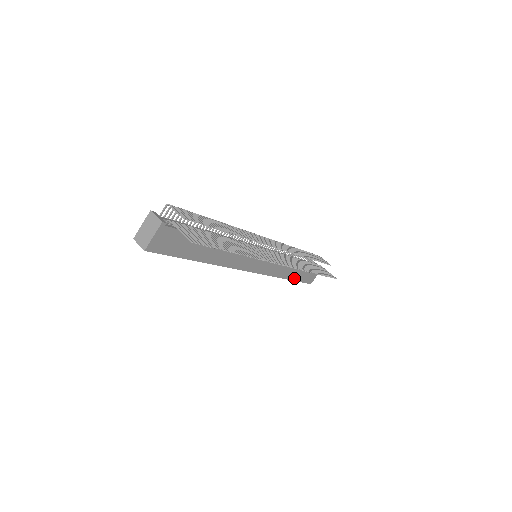
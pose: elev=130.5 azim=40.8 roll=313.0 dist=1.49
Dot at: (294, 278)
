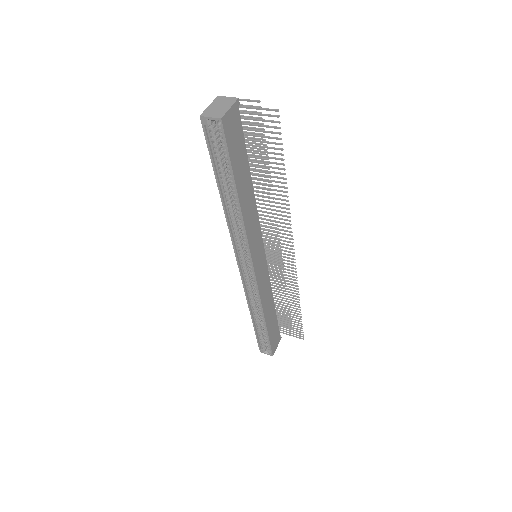
Dot at: (268, 328)
